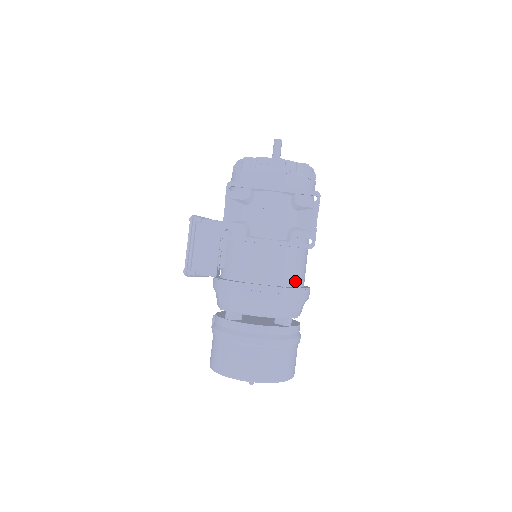
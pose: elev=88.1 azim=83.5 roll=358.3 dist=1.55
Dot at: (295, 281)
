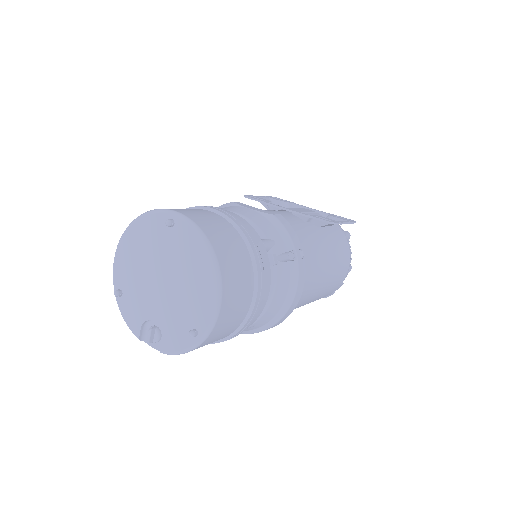
Dot at: occluded
